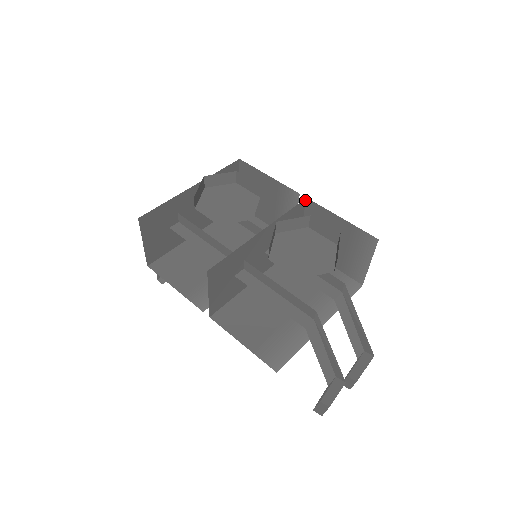
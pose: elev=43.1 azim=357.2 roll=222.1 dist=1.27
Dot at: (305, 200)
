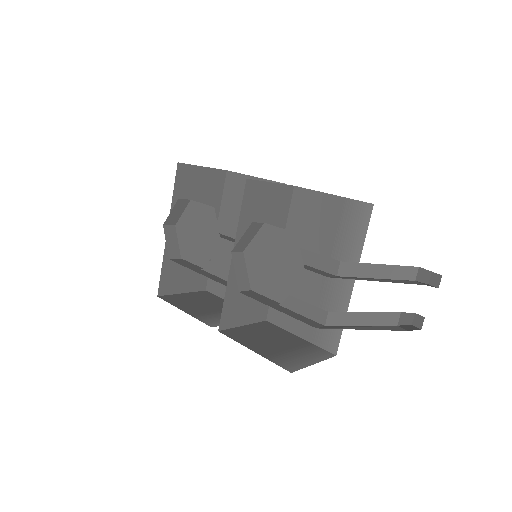
Dot at: (248, 180)
